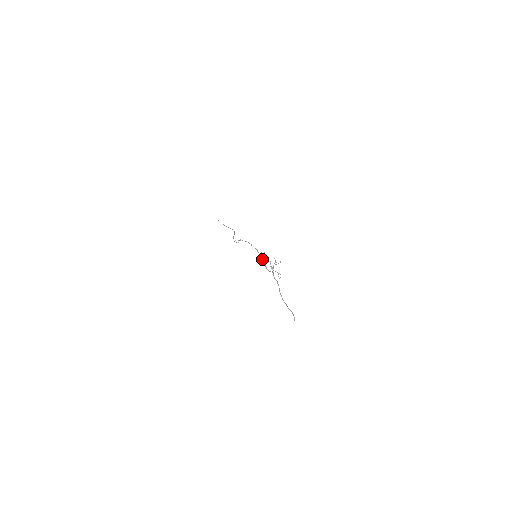
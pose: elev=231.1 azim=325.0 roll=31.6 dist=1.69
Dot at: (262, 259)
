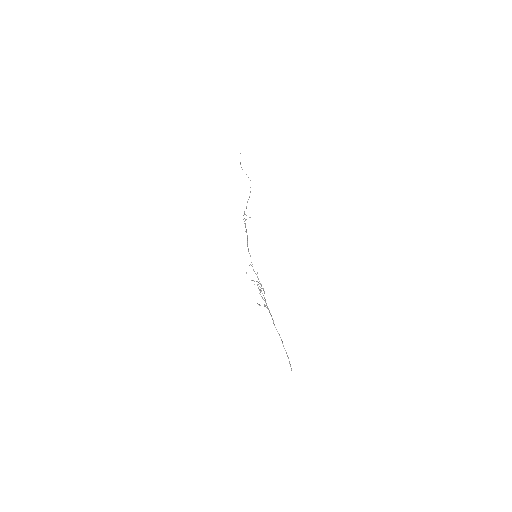
Dot at: occluded
